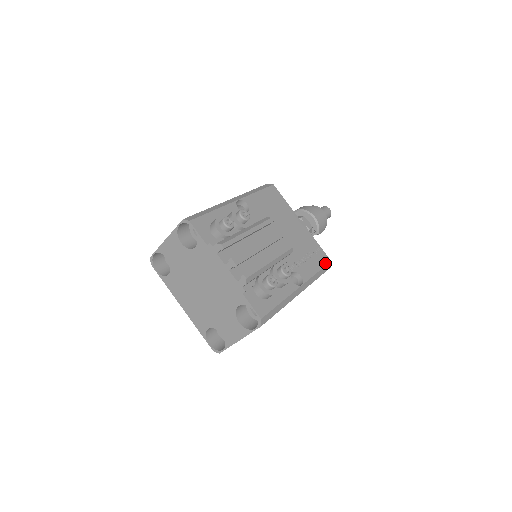
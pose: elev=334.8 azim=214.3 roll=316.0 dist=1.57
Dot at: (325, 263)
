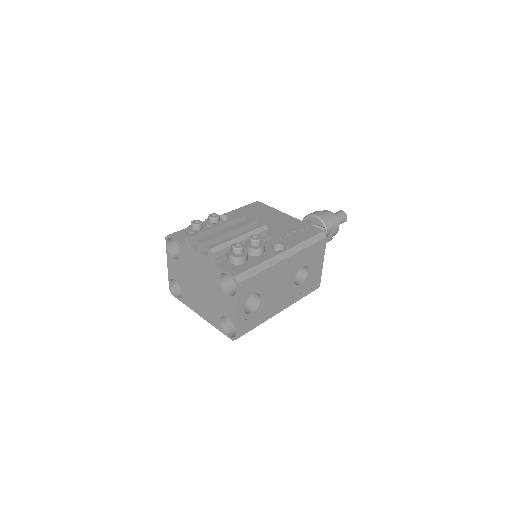
Dot at: (316, 234)
